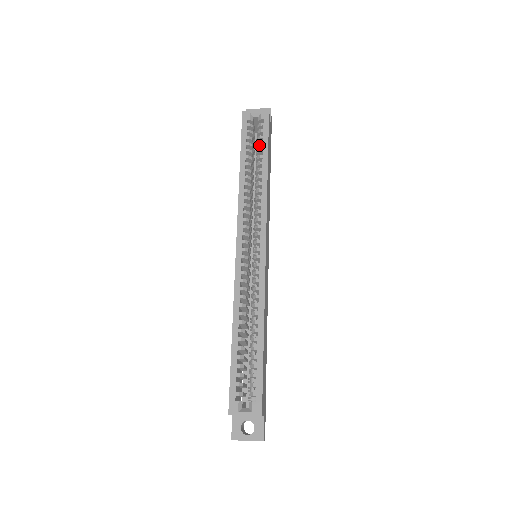
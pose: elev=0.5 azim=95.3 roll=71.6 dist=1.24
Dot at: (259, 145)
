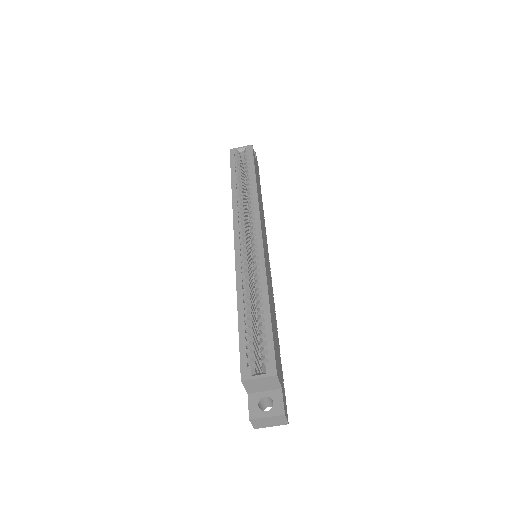
Dot at: (247, 168)
